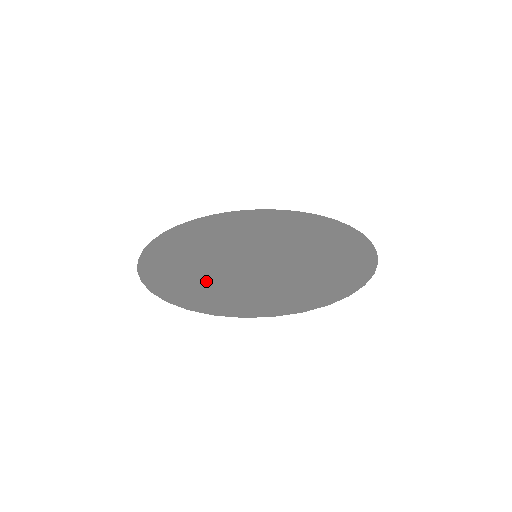
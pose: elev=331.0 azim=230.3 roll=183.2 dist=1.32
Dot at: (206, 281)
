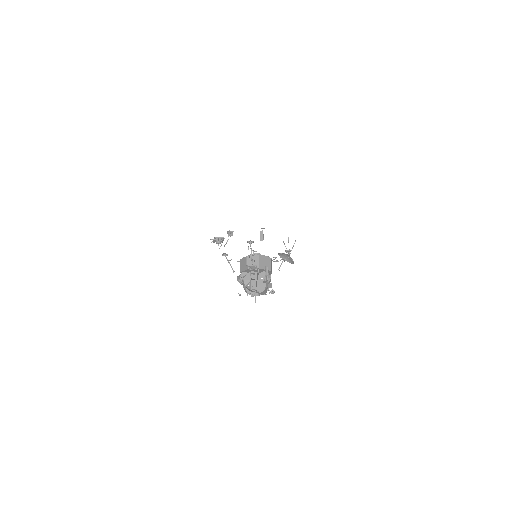
Dot at: occluded
